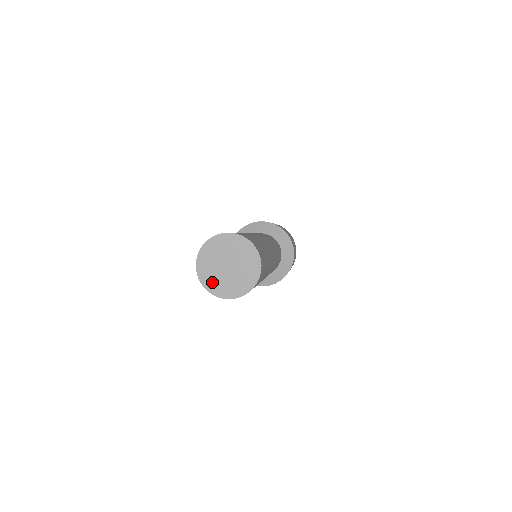
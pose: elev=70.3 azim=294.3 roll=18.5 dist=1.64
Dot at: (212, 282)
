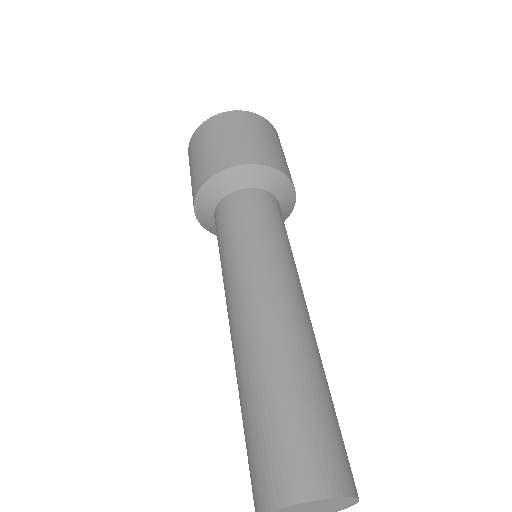
Dot at: out of frame
